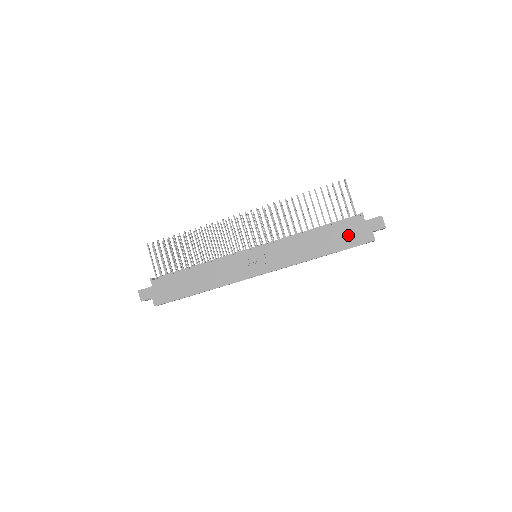
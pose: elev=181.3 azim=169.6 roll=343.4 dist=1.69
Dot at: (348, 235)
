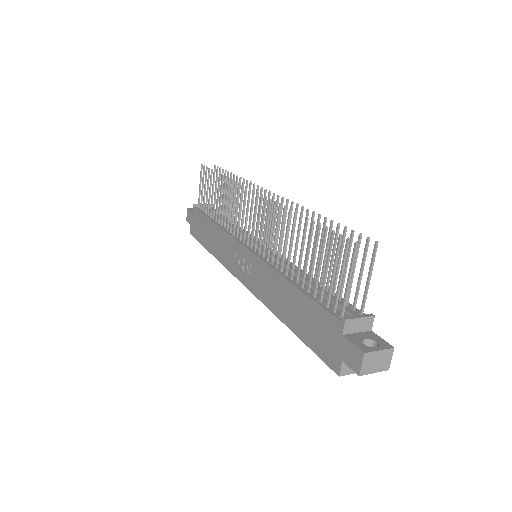
Dot at: (317, 331)
